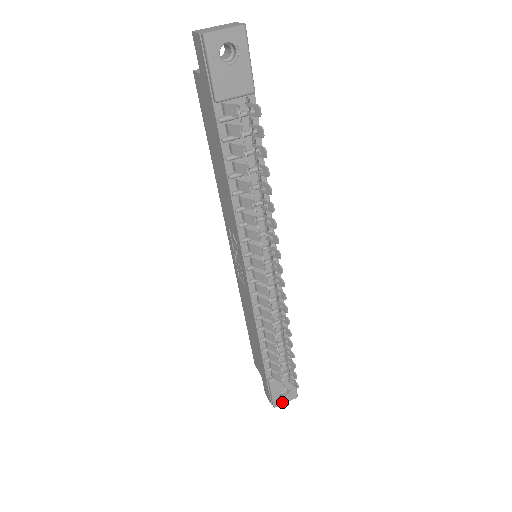
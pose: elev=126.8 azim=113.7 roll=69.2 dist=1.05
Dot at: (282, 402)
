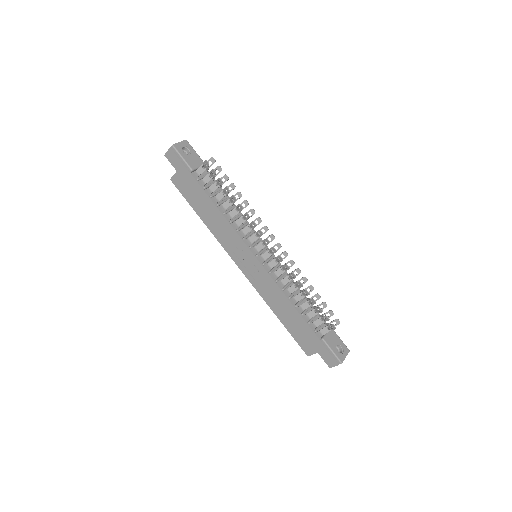
Dot at: (343, 357)
